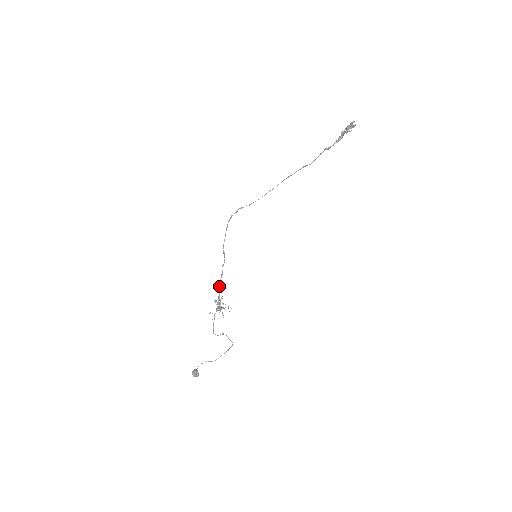
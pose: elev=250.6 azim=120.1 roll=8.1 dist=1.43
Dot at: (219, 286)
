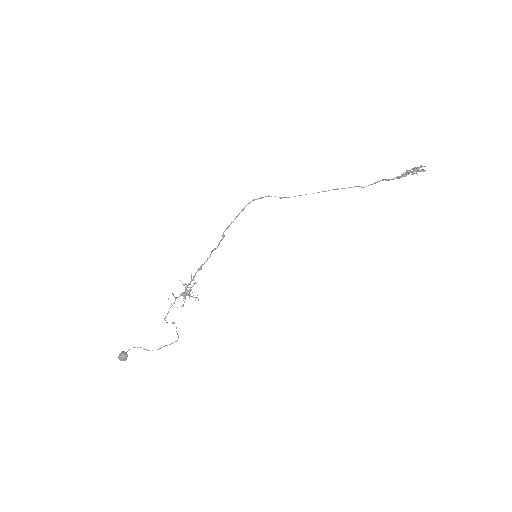
Dot at: (198, 269)
